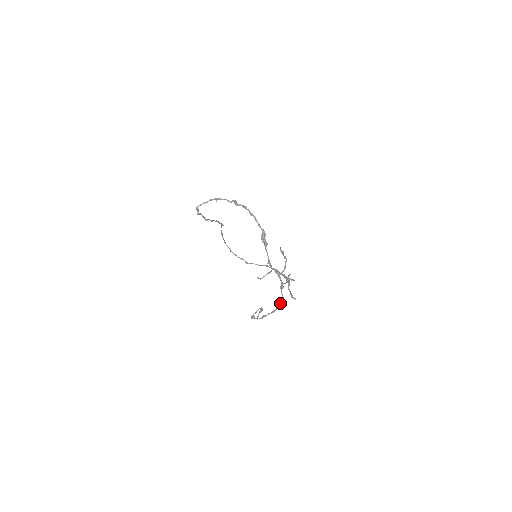
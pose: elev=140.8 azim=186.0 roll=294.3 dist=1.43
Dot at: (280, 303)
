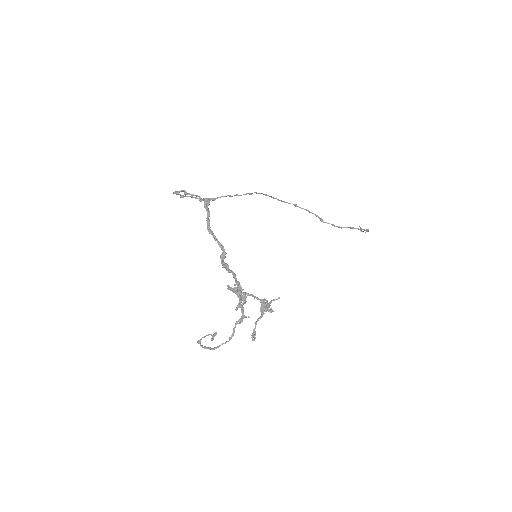
Dot at: (225, 342)
